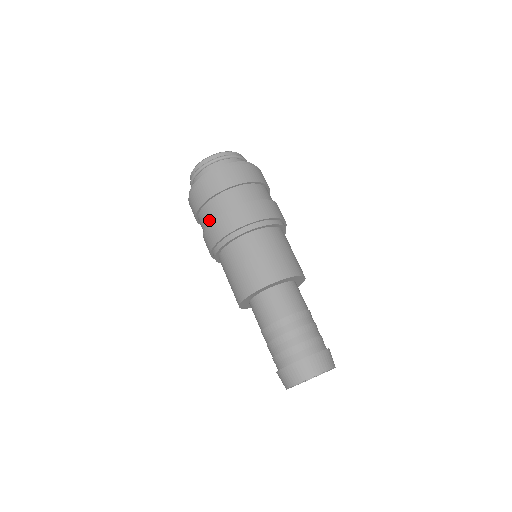
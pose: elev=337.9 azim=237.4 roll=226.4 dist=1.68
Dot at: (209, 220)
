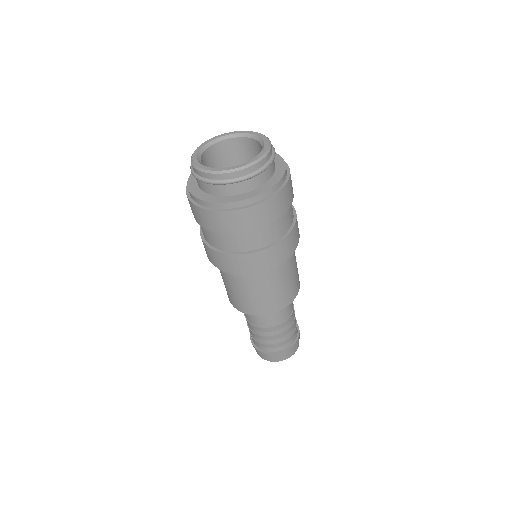
Dot at: (216, 245)
